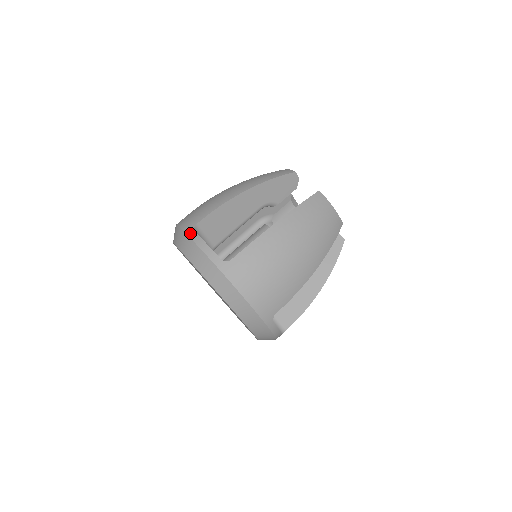
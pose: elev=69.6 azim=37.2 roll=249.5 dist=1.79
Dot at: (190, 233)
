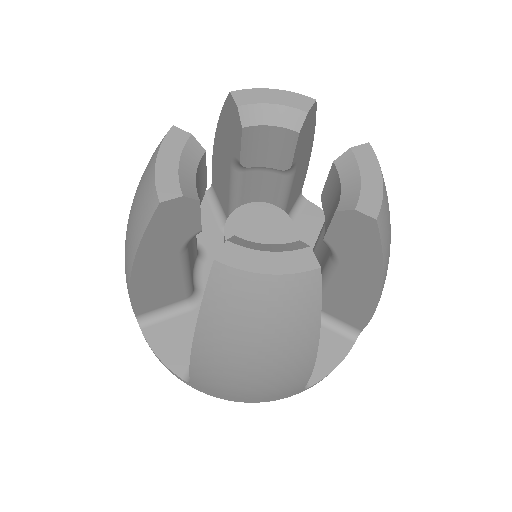
Dot at: occluded
